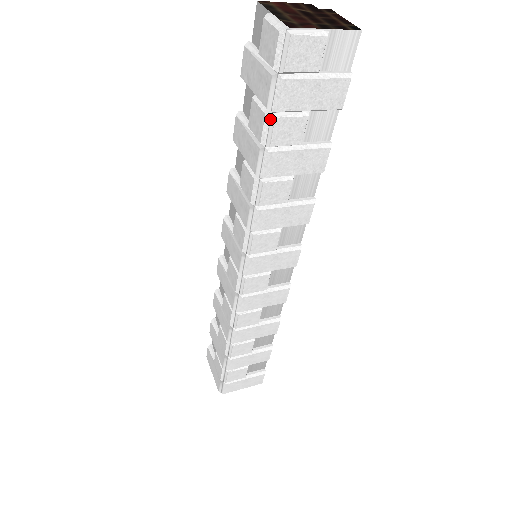
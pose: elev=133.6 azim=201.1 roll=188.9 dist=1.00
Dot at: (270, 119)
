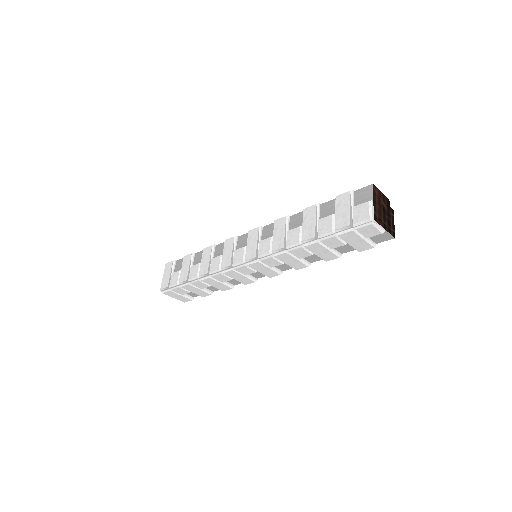
Dot at: (332, 234)
